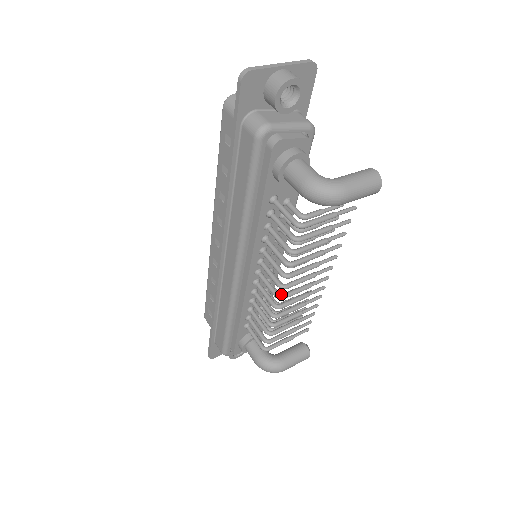
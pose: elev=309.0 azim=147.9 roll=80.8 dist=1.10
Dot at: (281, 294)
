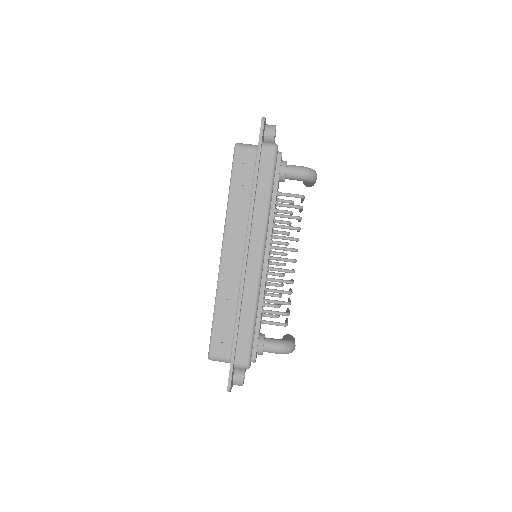
Dot at: (293, 259)
